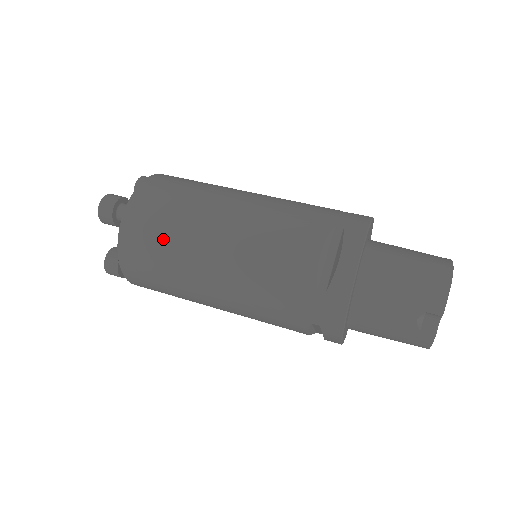
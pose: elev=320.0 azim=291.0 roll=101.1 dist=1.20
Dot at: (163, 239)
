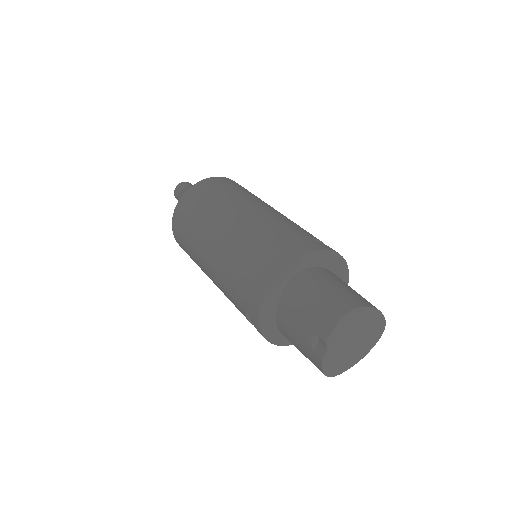
Dot at: (192, 219)
